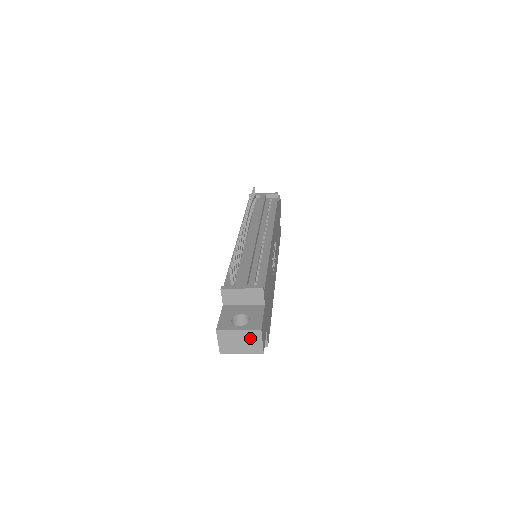
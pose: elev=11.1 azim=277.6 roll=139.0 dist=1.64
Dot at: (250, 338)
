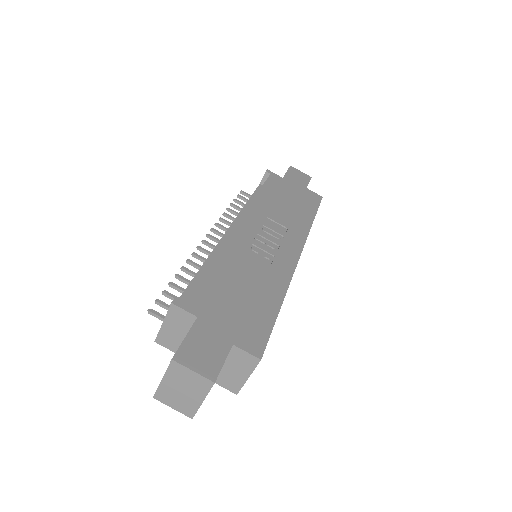
Dot at: (180, 378)
